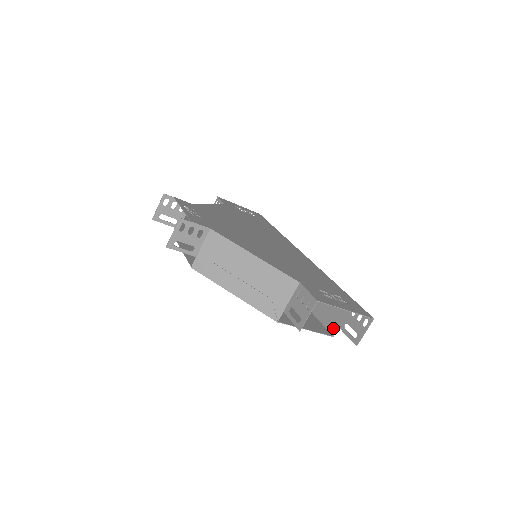
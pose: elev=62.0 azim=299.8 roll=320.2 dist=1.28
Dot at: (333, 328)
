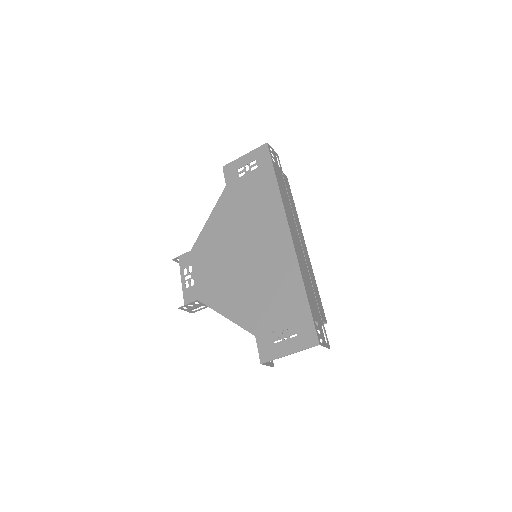
Dot at: (323, 318)
